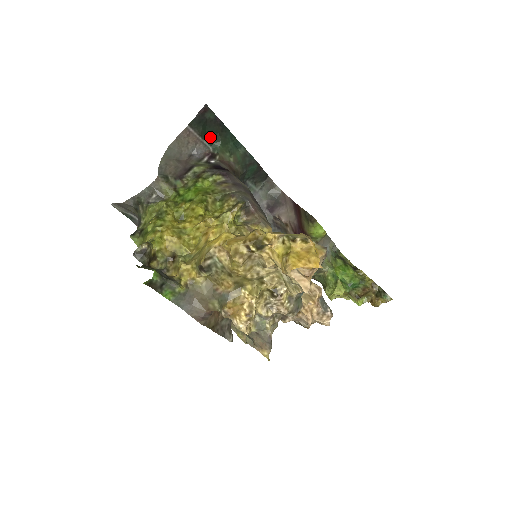
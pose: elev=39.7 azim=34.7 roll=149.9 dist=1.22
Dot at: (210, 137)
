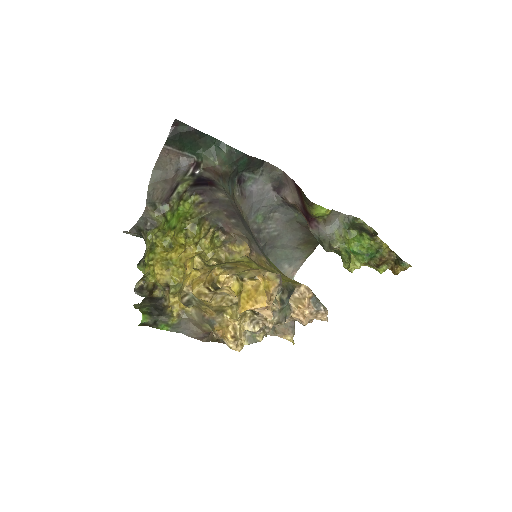
Dot at: (190, 147)
